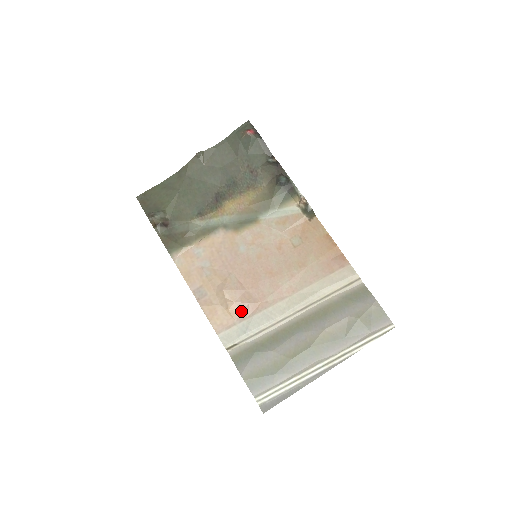
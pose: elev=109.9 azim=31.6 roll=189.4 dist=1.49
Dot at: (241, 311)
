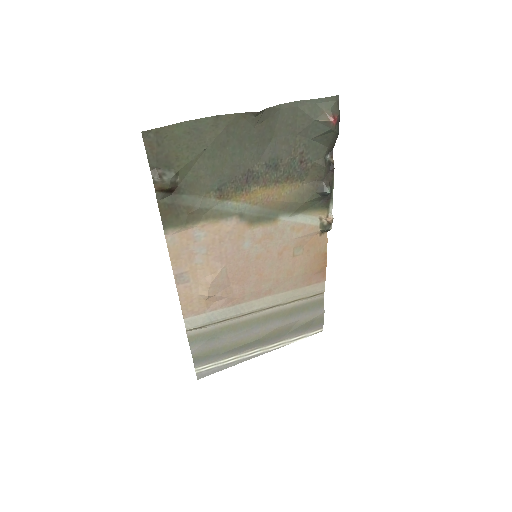
Dot at: (216, 302)
